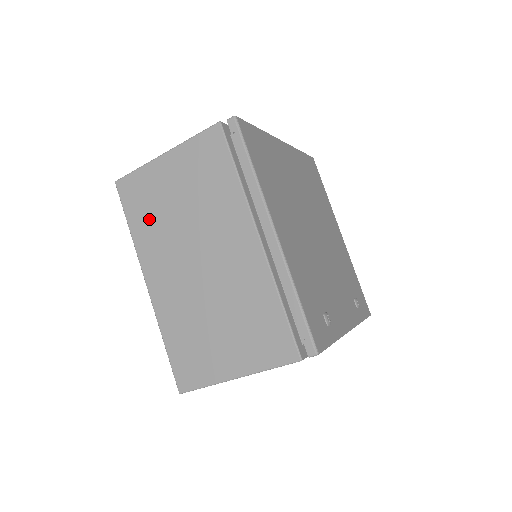
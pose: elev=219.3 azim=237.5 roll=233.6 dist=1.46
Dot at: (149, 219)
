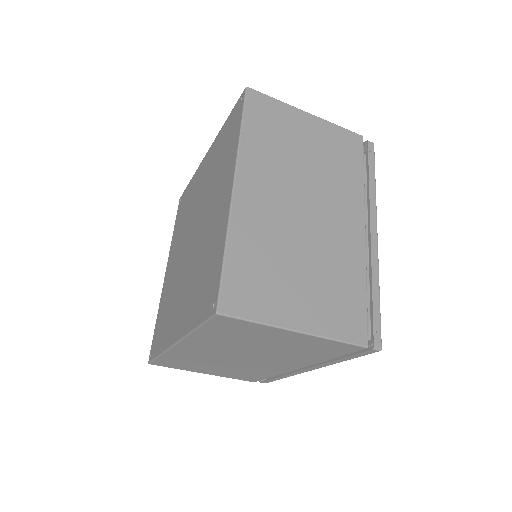
Dot at: (269, 140)
